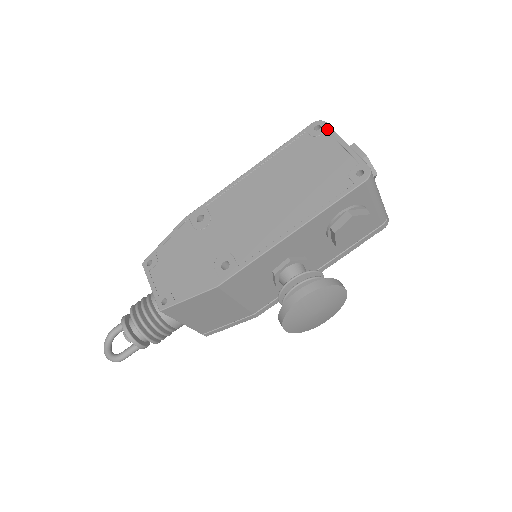
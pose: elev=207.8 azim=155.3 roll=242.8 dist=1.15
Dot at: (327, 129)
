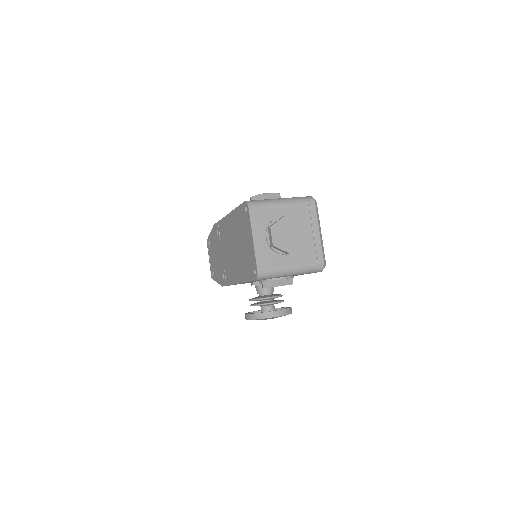
Dot at: (248, 216)
